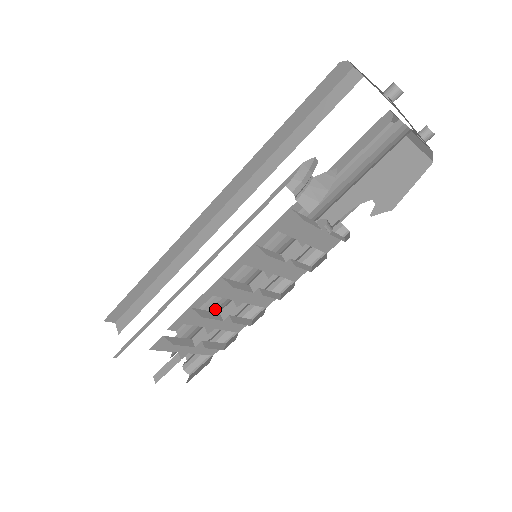
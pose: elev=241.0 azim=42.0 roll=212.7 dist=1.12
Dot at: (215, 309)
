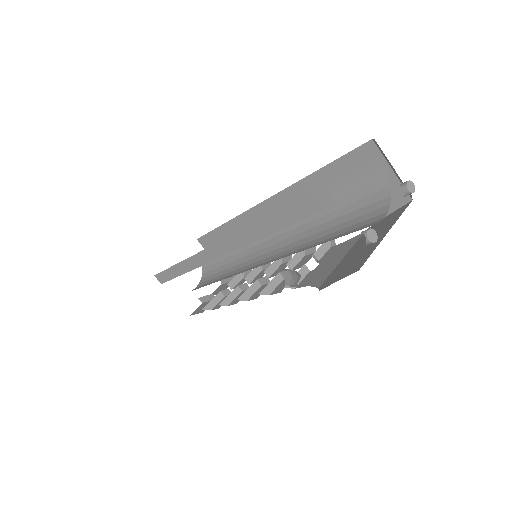
Dot at: occluded
